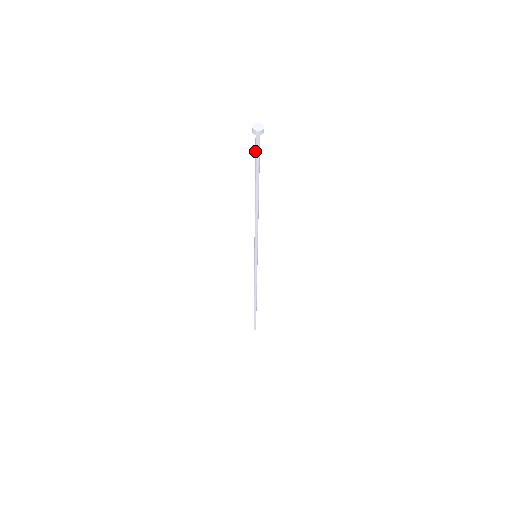
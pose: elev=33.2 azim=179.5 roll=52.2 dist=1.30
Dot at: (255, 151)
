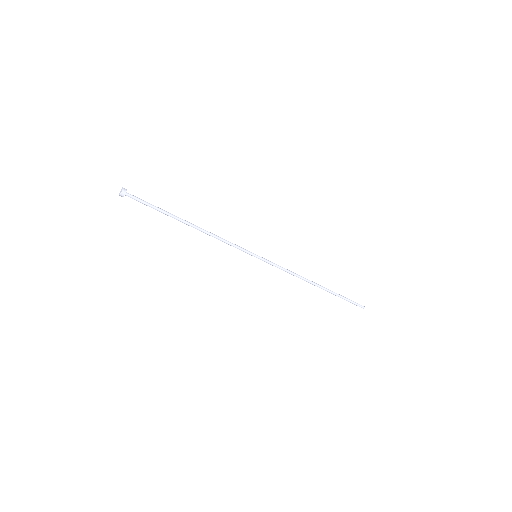
Dot at: occluded
